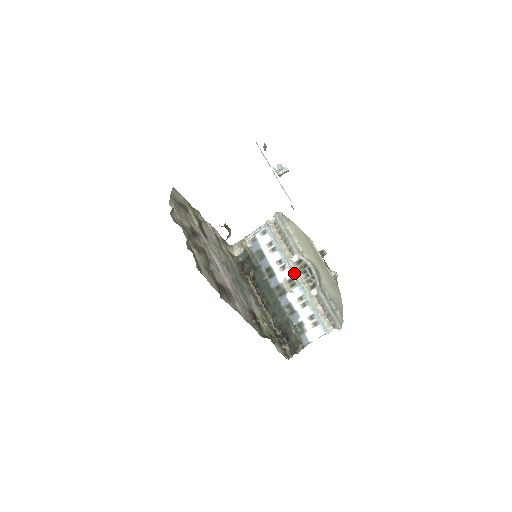
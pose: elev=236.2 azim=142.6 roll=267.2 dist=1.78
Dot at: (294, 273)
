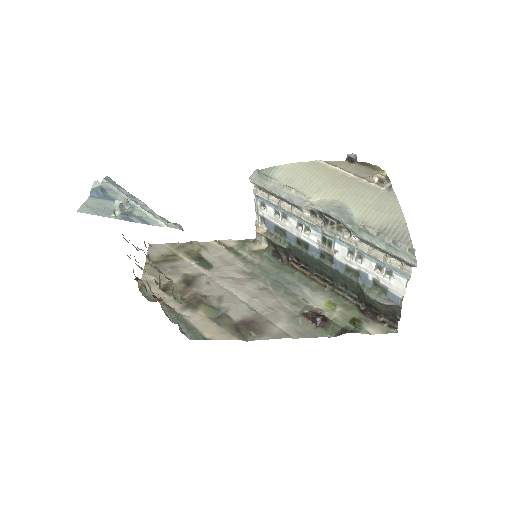
Dot at: (320, 229)
